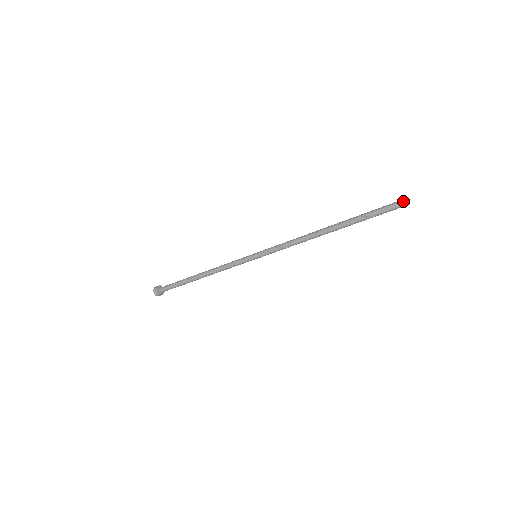
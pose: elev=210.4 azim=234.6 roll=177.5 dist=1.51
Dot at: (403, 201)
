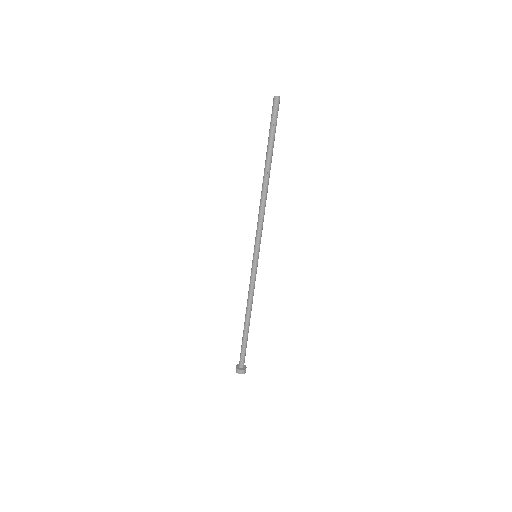
Dot at: (274, 98)
